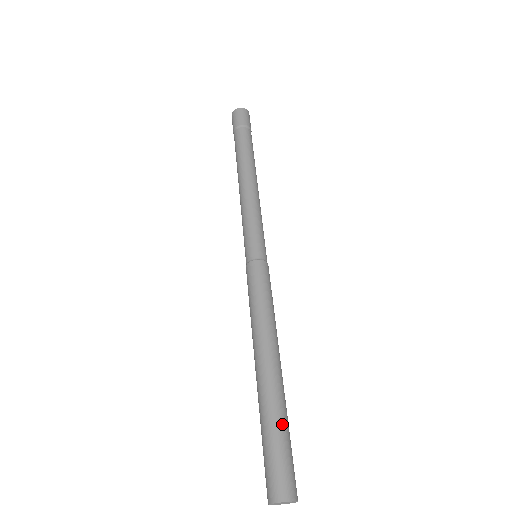
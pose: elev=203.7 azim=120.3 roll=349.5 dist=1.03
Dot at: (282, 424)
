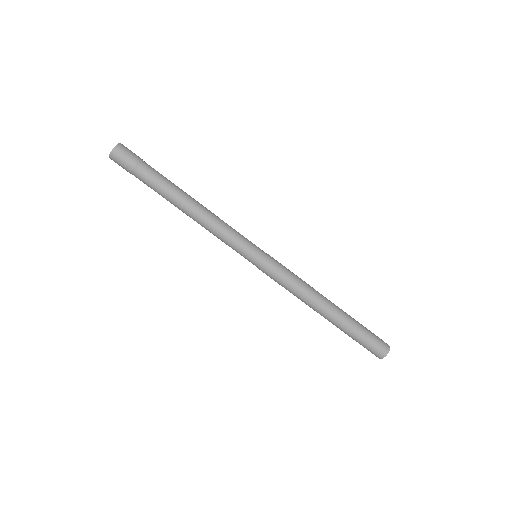
Dot at: (360, 324)
